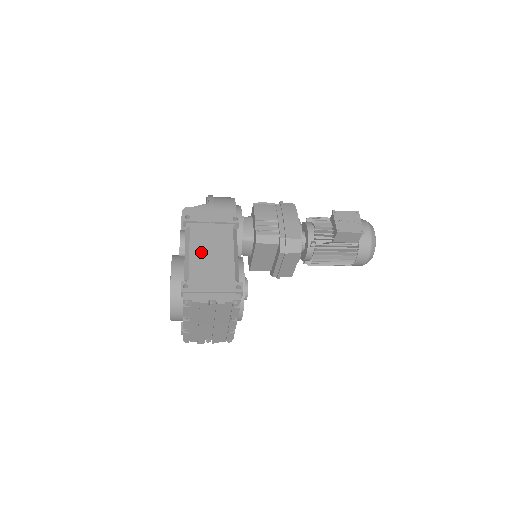
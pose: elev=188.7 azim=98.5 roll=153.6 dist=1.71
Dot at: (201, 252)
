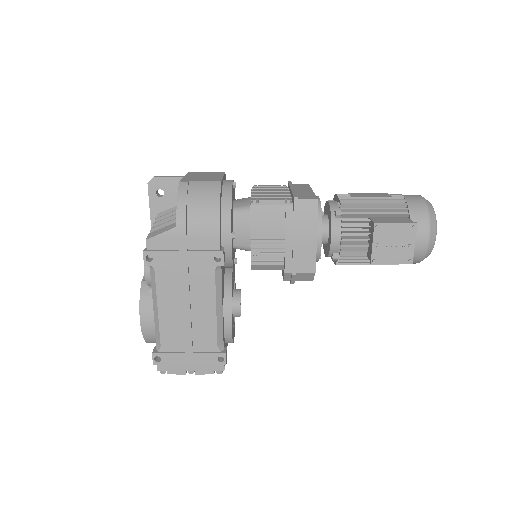
Dot at: (173, 311)
